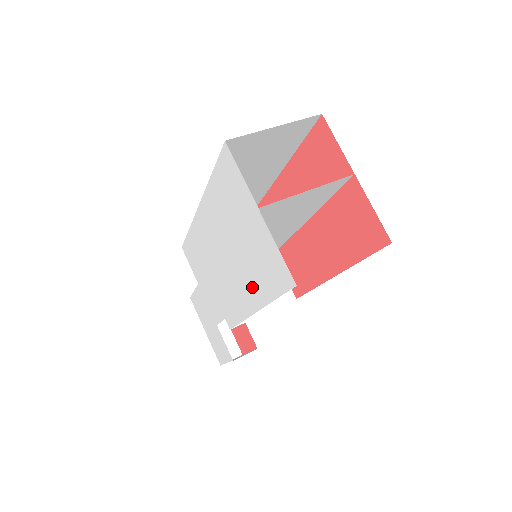
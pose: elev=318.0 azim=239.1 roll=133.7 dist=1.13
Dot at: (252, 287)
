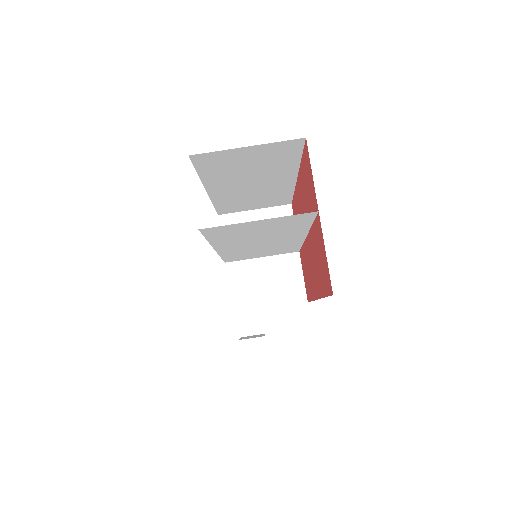
Dot at: occluded
